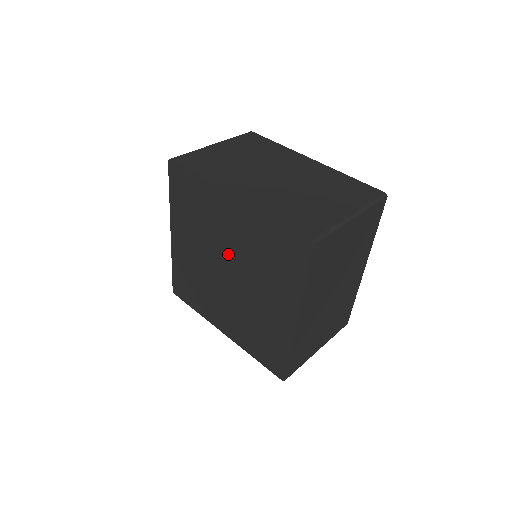
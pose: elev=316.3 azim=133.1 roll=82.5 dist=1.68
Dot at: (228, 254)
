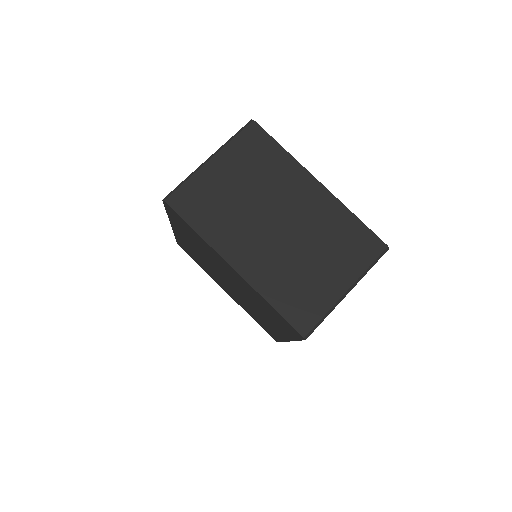
Dot at: (229, 279)
